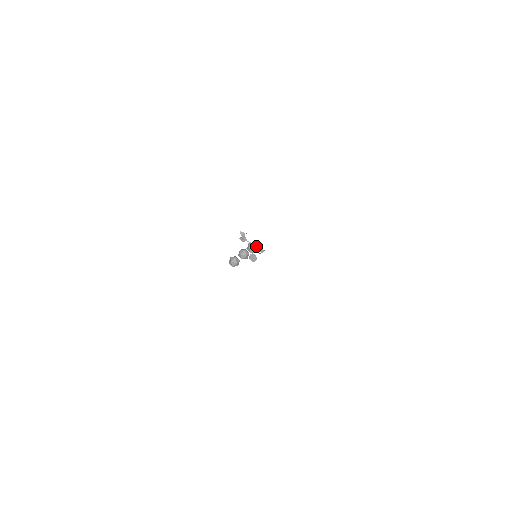
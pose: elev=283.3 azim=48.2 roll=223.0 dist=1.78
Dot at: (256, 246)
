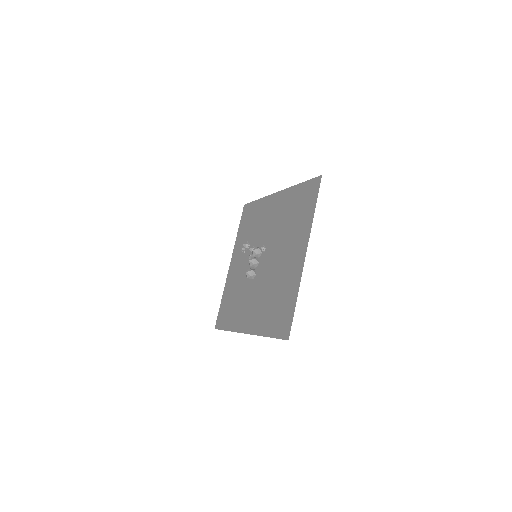
Dot at: (260, 249)
